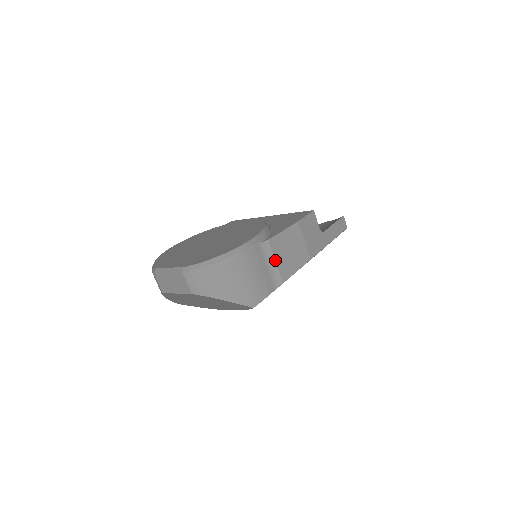
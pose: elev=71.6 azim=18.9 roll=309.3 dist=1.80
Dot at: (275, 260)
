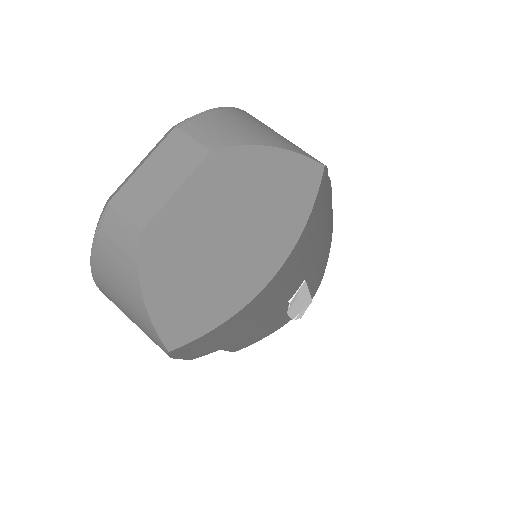
Dot at: occluded
